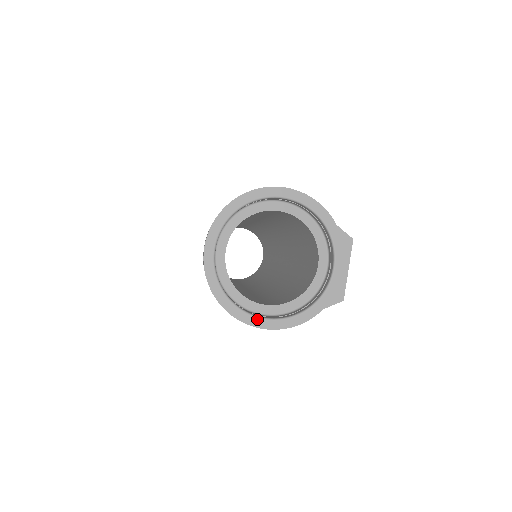
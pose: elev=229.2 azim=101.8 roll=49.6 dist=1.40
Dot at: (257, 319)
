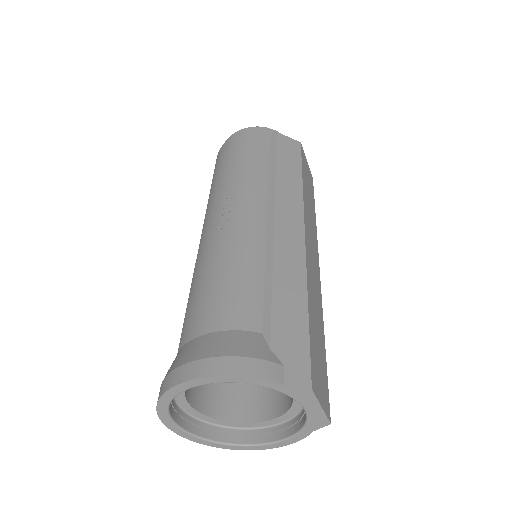
Dot at: (253, 447)
